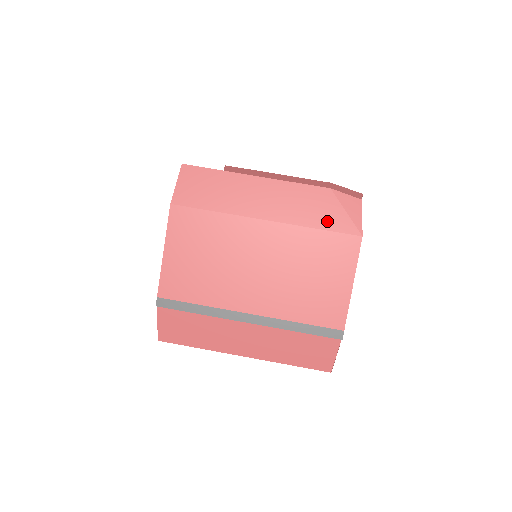
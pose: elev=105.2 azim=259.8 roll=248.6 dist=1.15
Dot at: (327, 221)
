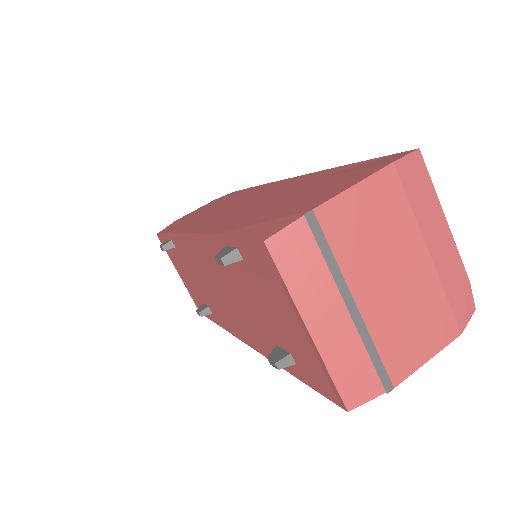
Dot at: (454, 299)
